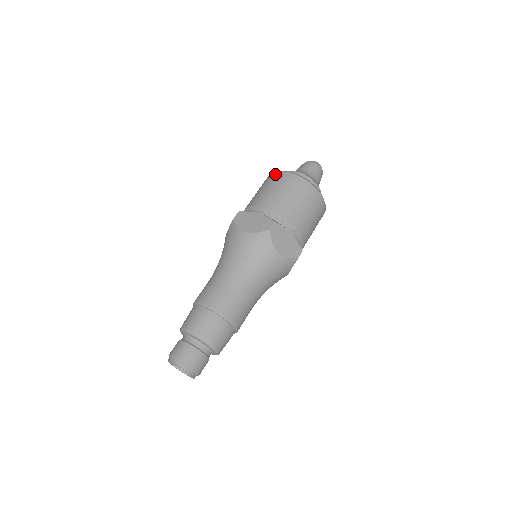
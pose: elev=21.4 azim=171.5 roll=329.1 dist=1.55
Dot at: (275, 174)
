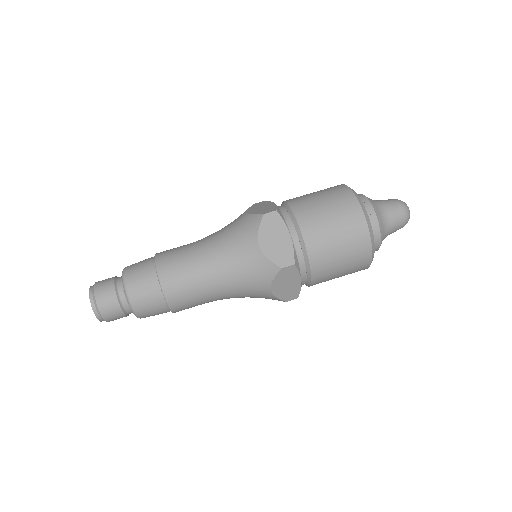
Dot at: (352, 201)
